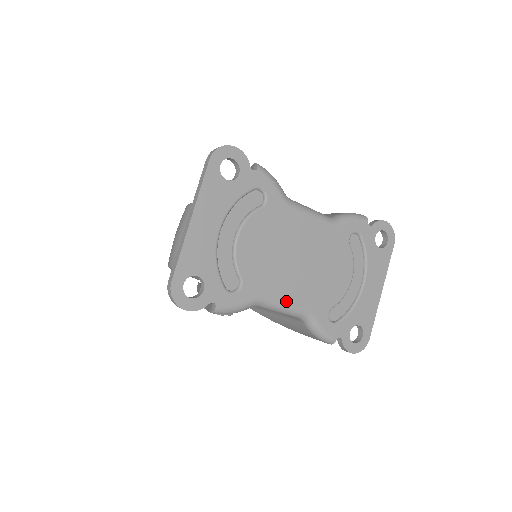
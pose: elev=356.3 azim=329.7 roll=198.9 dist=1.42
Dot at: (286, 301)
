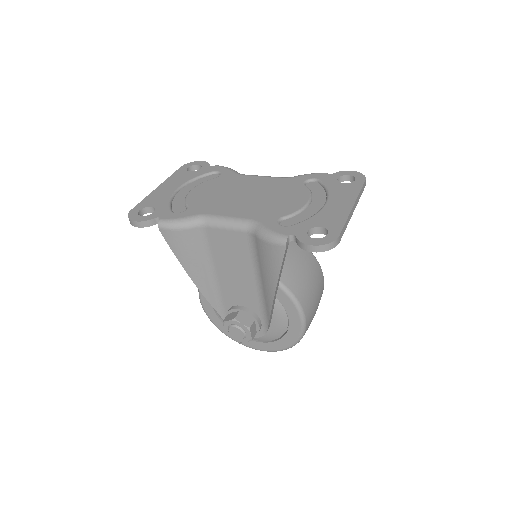
Dot at: (228, 215)
